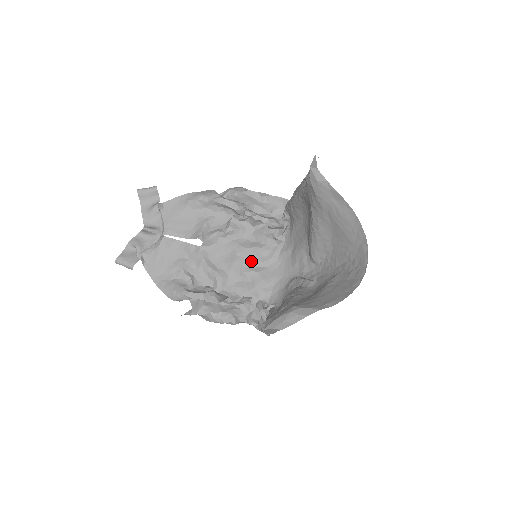
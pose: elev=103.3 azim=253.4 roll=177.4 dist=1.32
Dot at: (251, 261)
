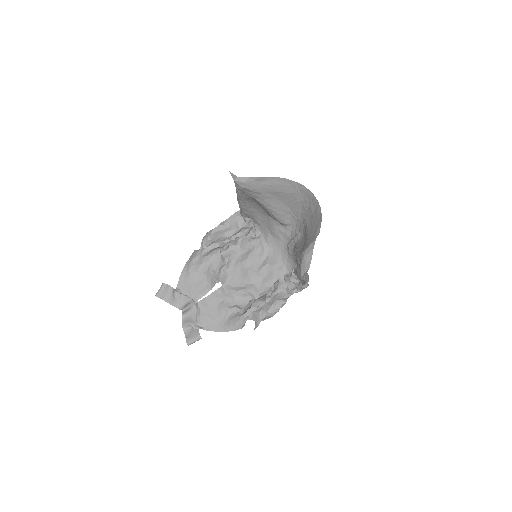
Dot at: (256, 263)
